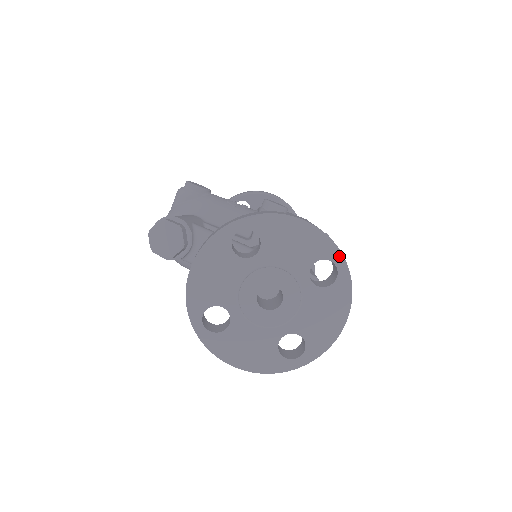
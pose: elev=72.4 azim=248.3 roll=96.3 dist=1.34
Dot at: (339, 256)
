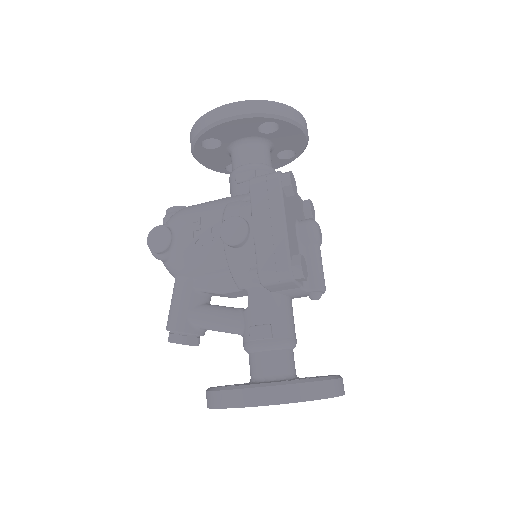
Dot at: occluded
